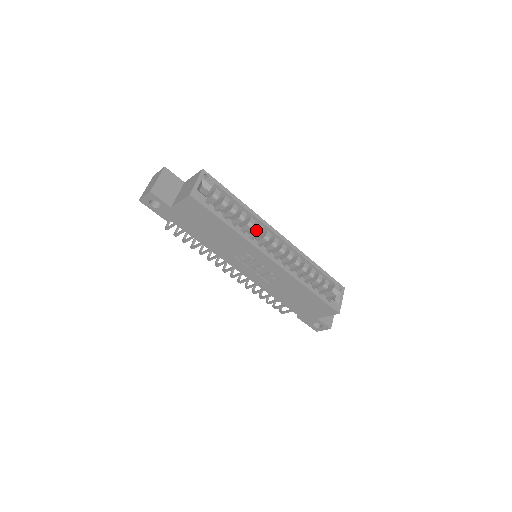
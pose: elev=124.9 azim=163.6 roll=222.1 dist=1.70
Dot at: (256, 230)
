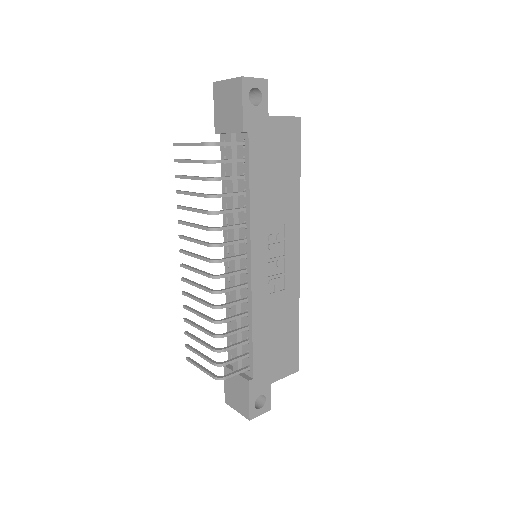
Dot at: occluded
